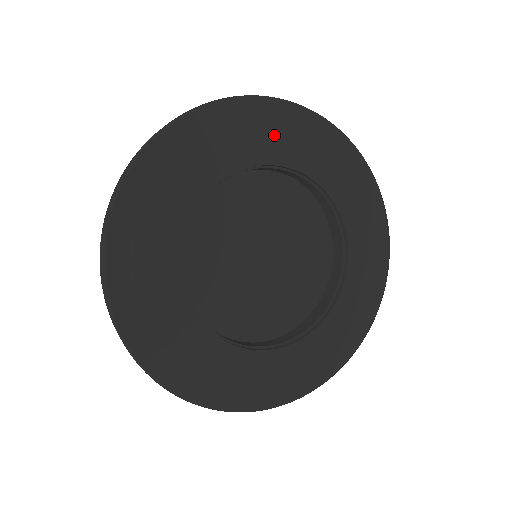
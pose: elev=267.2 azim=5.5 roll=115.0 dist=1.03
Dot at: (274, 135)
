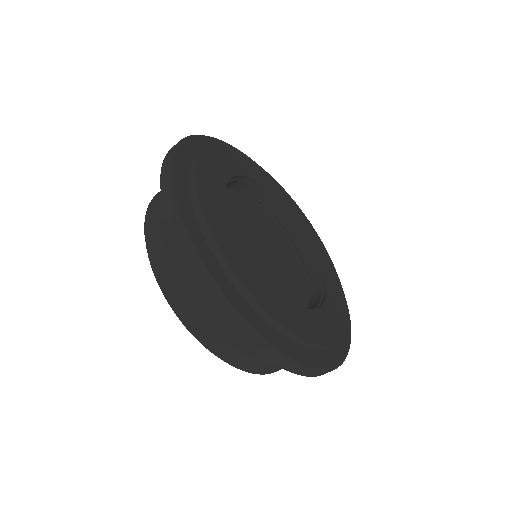
Dot at: (249, 164)
